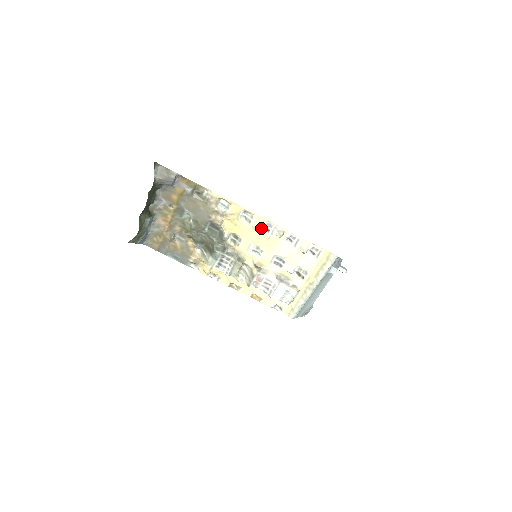
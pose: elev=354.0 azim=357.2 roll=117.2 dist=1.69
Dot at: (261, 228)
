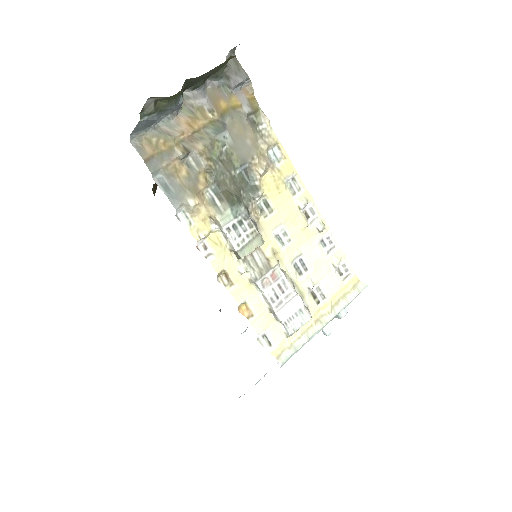
Dot at: (303, 209)
